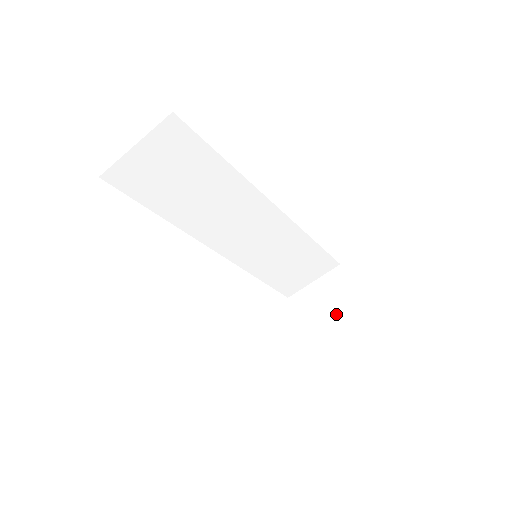
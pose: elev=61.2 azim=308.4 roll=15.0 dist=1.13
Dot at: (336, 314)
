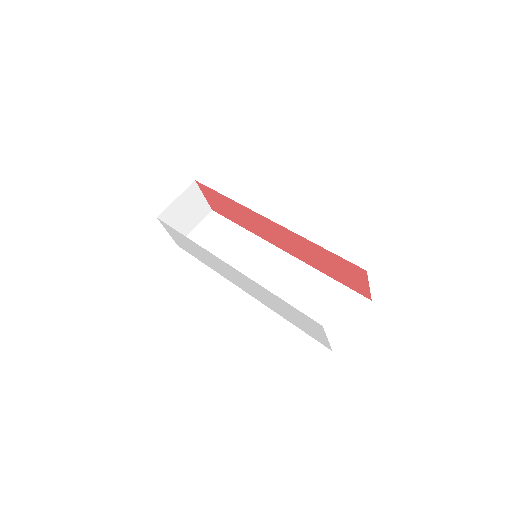
Dot at: occluded
